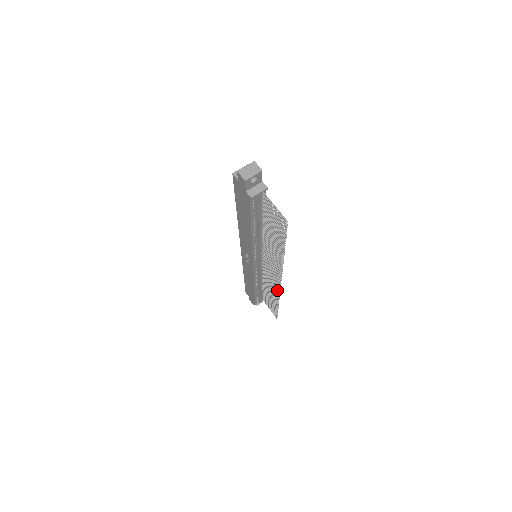
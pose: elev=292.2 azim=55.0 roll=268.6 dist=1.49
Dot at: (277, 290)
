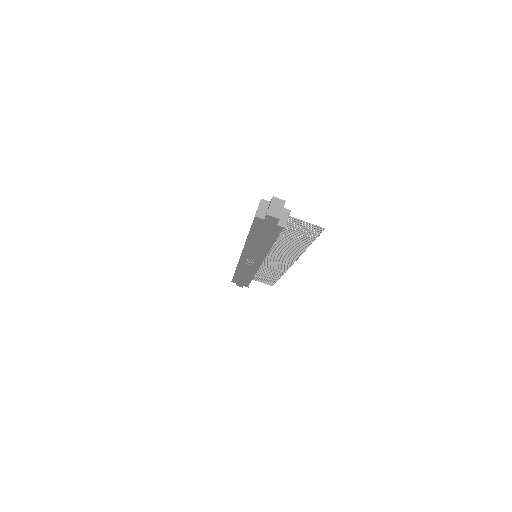
Dot at: (282, 270)
